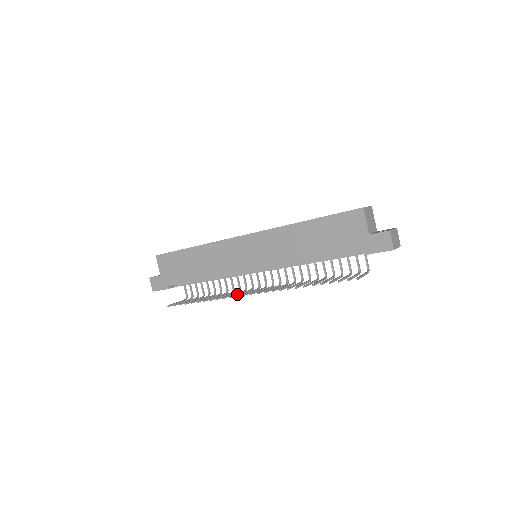
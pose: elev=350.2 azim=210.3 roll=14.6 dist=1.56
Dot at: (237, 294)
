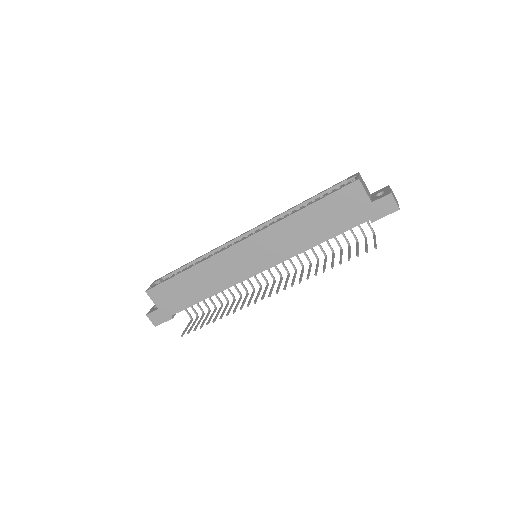
Dot at: (251, 299)
